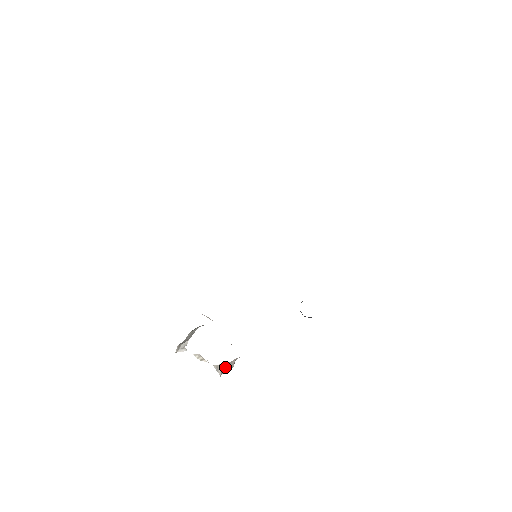
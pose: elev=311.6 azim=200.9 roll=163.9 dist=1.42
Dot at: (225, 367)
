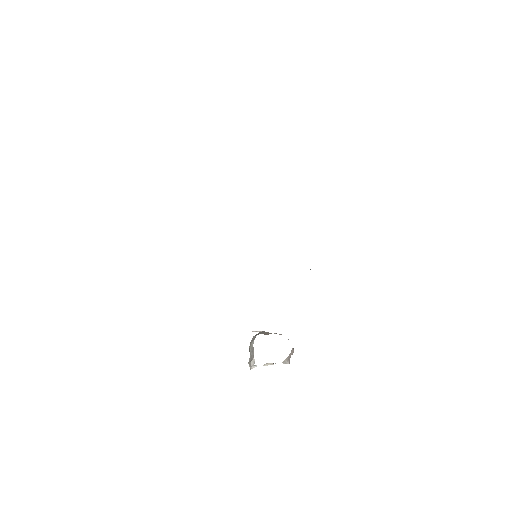
Dot at: (289, 357)
